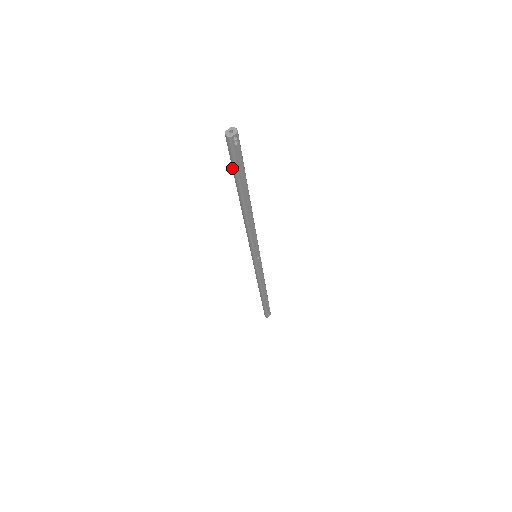
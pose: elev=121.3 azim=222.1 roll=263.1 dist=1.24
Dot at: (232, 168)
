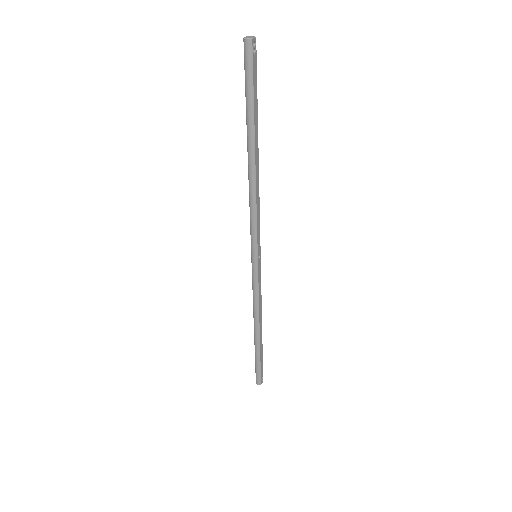
Dot at: (246, 94)
